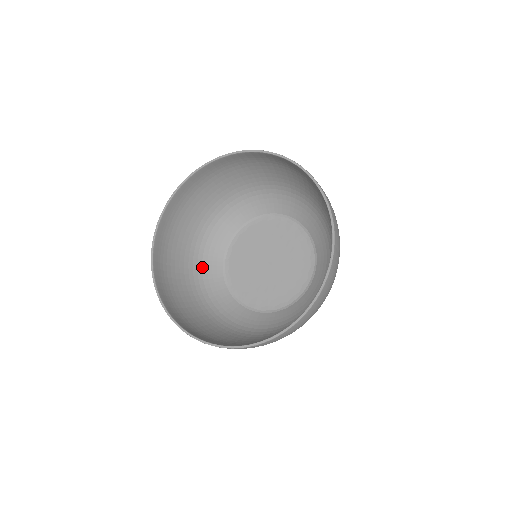
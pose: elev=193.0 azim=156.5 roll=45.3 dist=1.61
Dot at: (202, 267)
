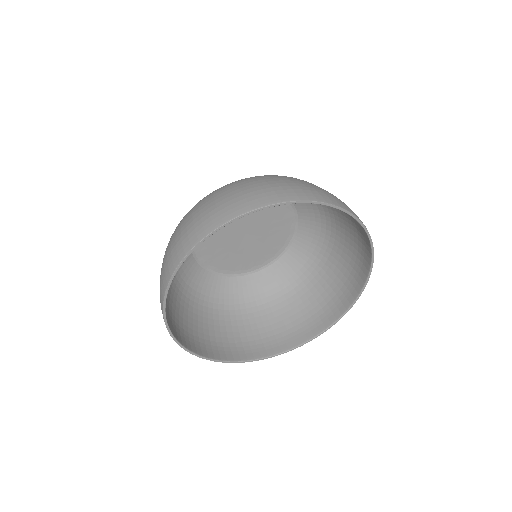
Dot at: (191, 288)
